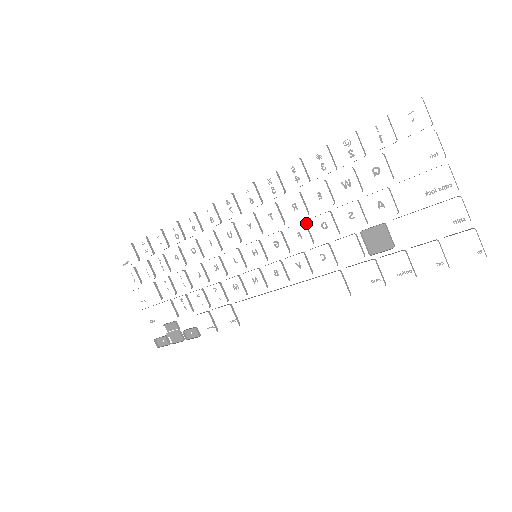
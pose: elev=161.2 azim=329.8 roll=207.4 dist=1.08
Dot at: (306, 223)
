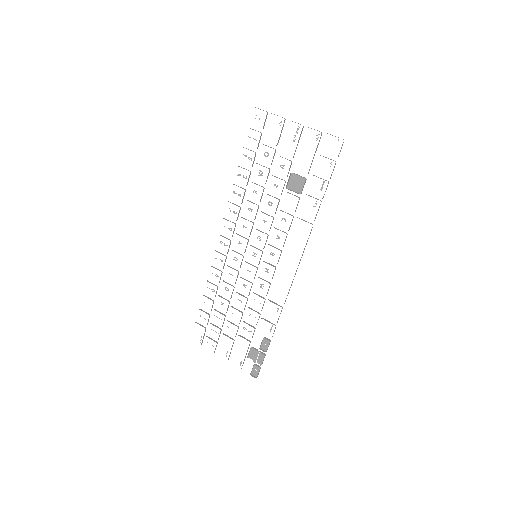
Dot at: (262, 212)
